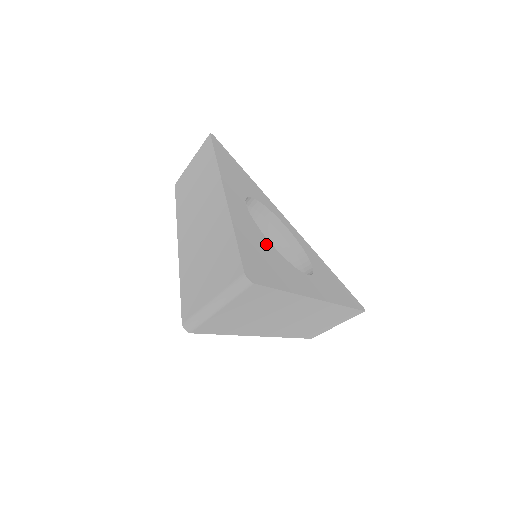
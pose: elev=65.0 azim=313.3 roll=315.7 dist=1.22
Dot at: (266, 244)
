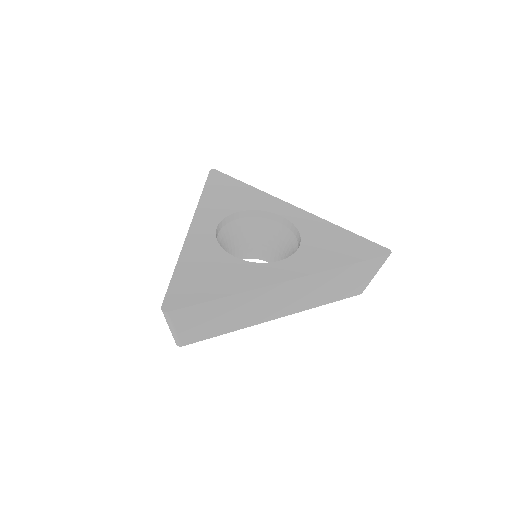
Dot at: (220, 259)
